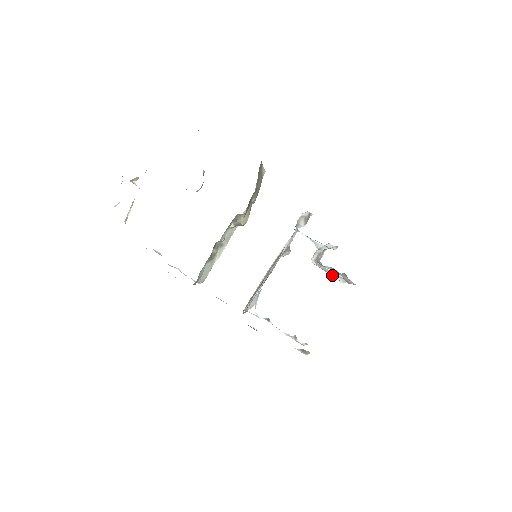
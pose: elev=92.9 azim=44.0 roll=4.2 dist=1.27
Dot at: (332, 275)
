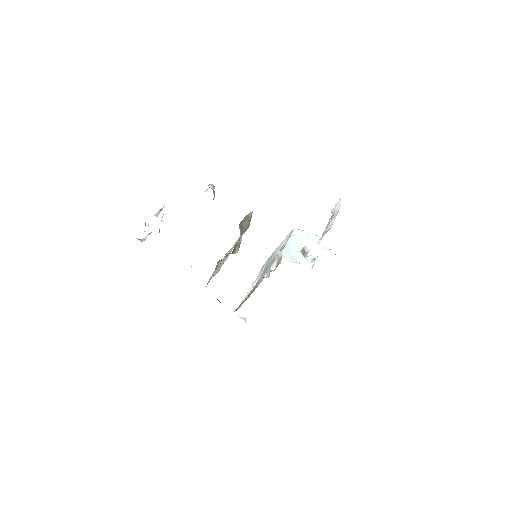
Dot at: occluded
